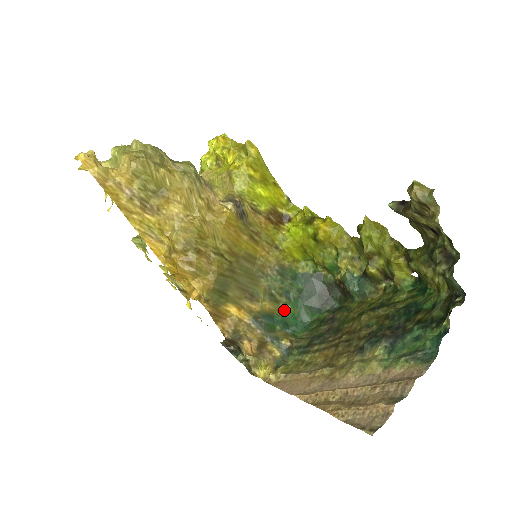
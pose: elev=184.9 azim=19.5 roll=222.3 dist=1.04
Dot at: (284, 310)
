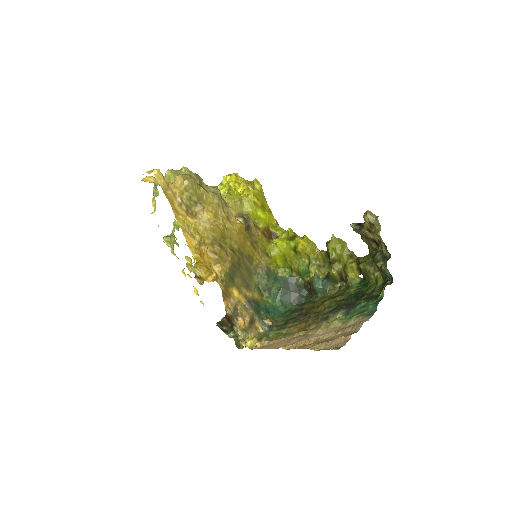
Dot at: (266, 302)
